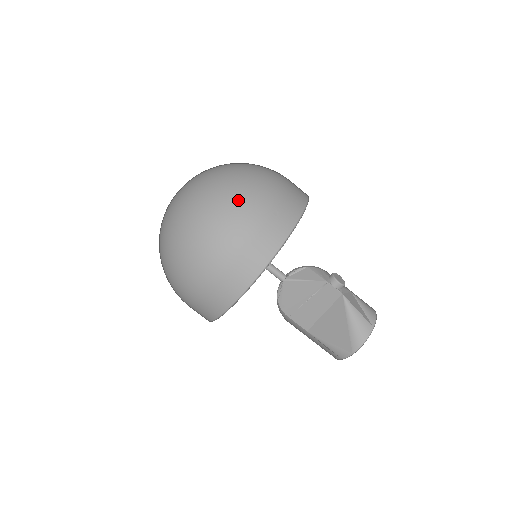
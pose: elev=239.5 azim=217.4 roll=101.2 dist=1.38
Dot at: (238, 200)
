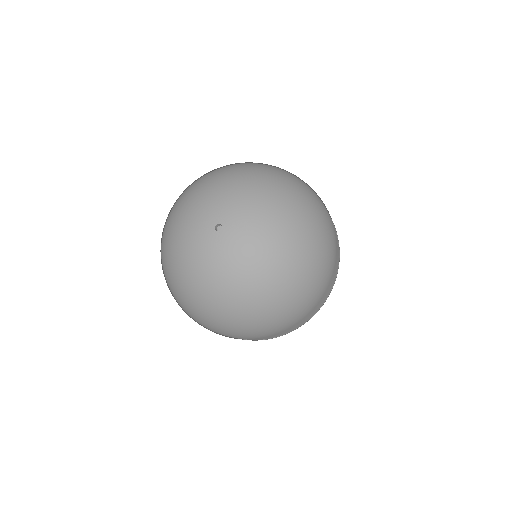
Dot at: (302, 299)
